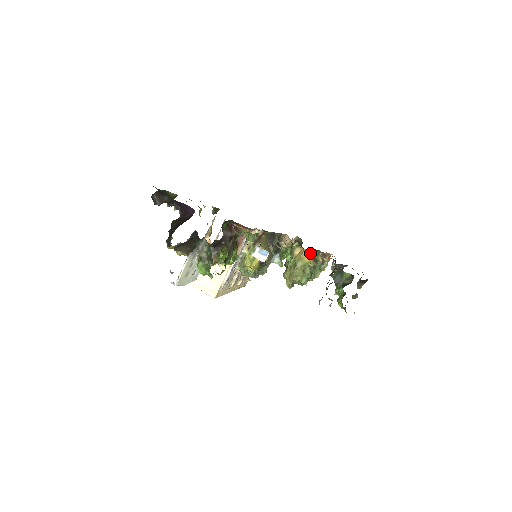
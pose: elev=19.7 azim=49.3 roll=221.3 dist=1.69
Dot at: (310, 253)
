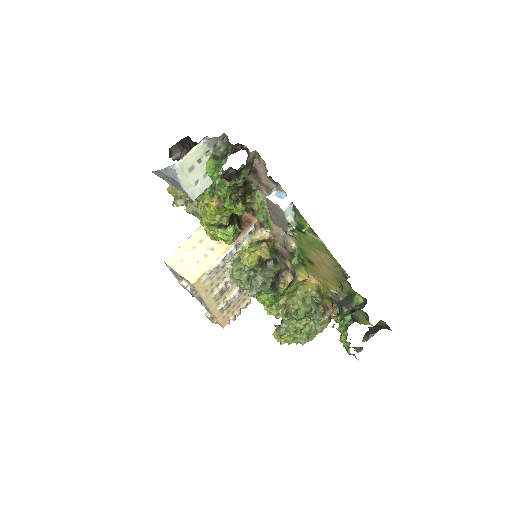
Dot at: (315, 283)
